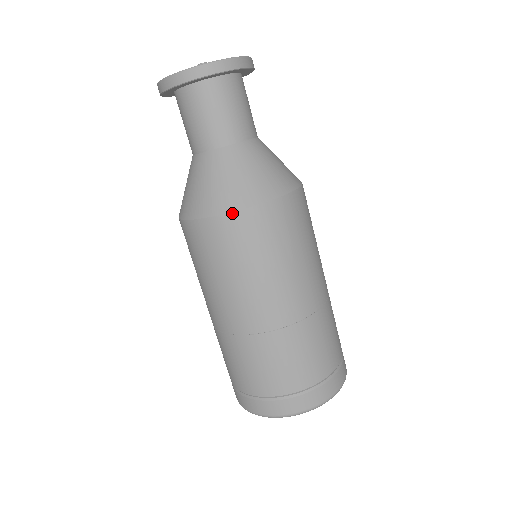
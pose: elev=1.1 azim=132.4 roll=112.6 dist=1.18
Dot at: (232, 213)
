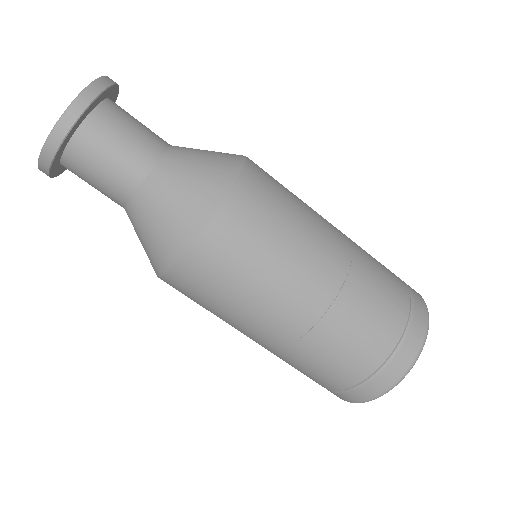
Dot at: (189, 248)
